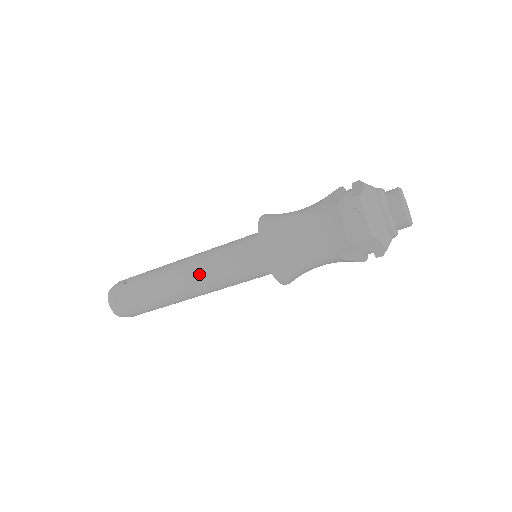
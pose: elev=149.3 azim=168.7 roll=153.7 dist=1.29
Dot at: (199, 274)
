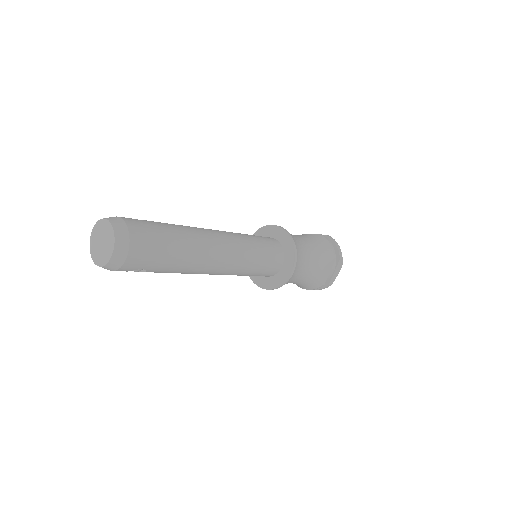
Dot at: (232, 241)
